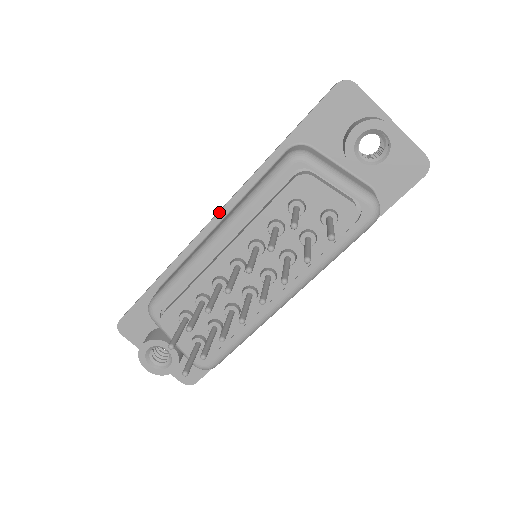
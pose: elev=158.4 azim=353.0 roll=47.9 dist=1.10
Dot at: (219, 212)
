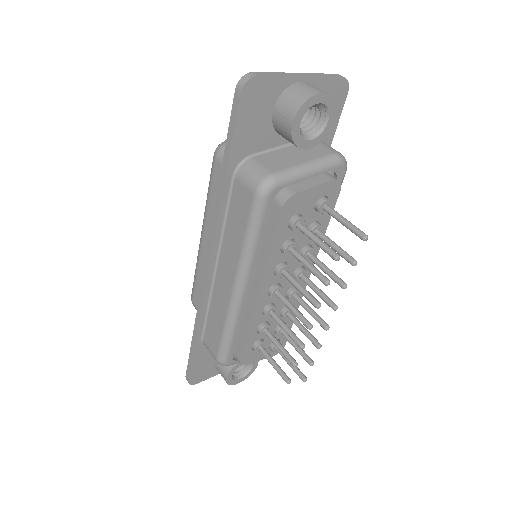
Dot at: (210, 263)
